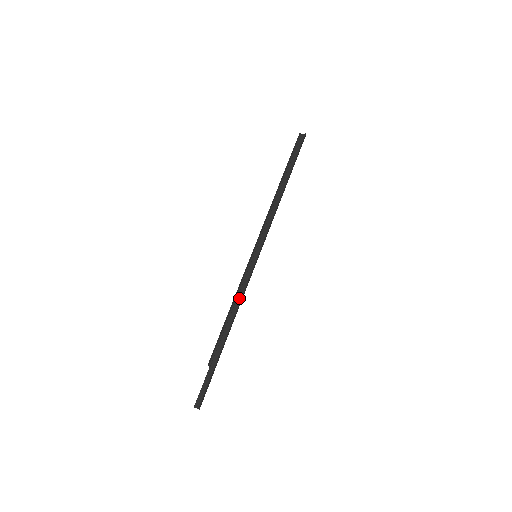
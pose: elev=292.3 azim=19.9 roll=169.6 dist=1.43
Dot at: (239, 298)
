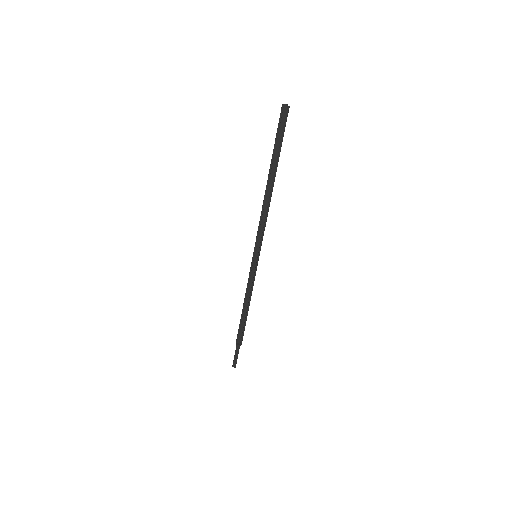
Dot at: (249, 294)
